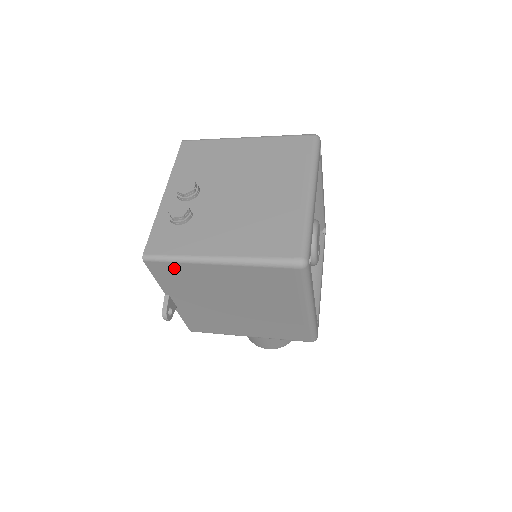
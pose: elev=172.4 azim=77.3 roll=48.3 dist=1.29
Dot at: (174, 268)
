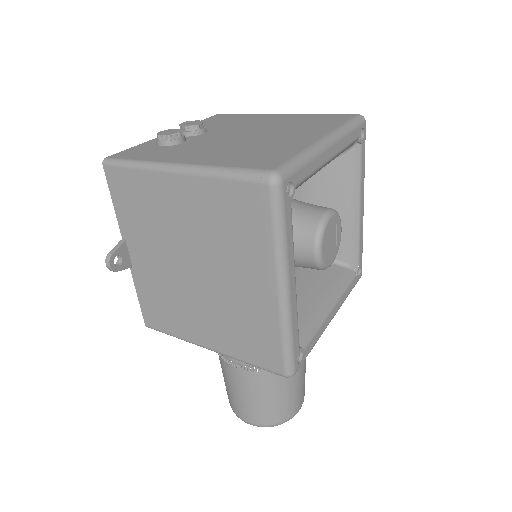
Dot at: (131, 181)
